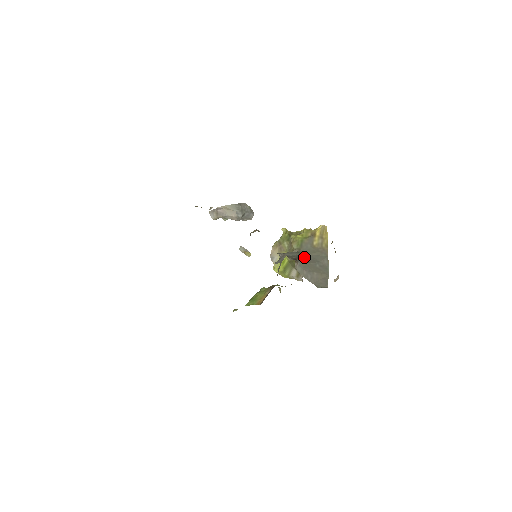
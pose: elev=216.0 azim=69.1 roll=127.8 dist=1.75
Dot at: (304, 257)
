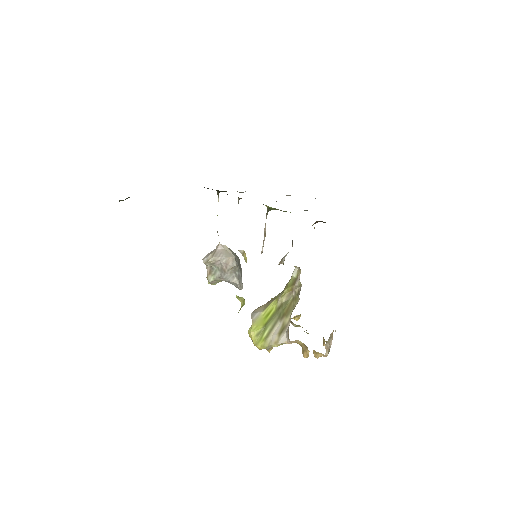
Dot at: occluded
